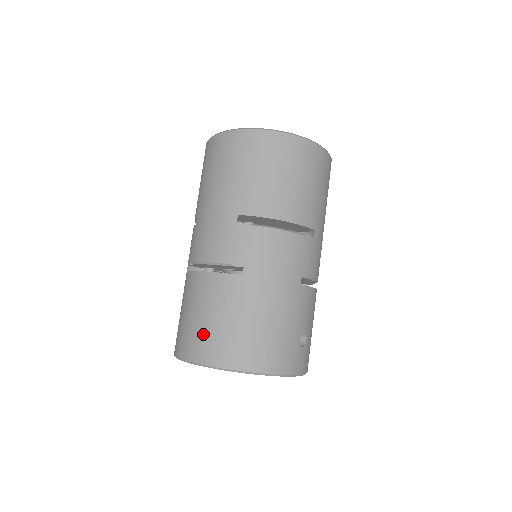
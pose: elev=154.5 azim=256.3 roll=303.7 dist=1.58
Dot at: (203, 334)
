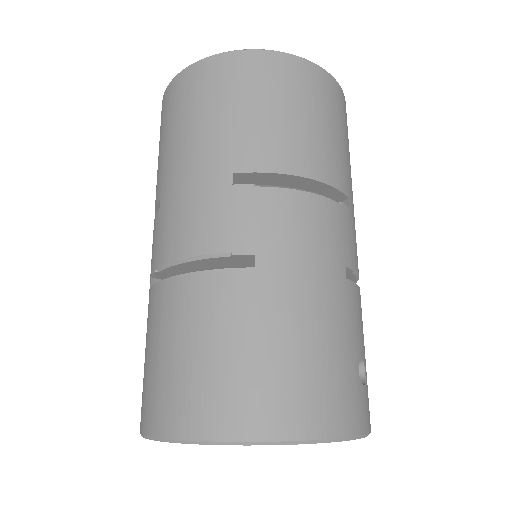
Dot at: (195, 382)
